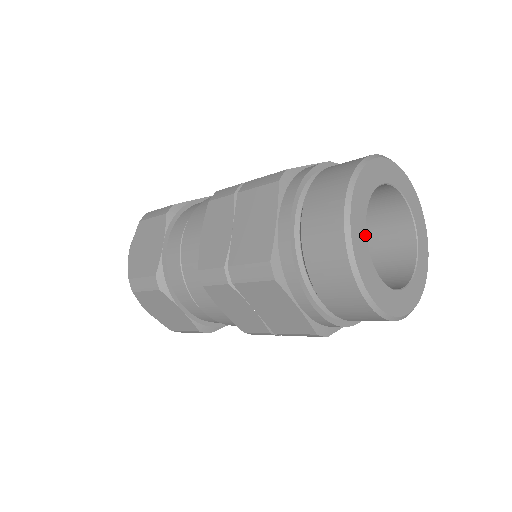
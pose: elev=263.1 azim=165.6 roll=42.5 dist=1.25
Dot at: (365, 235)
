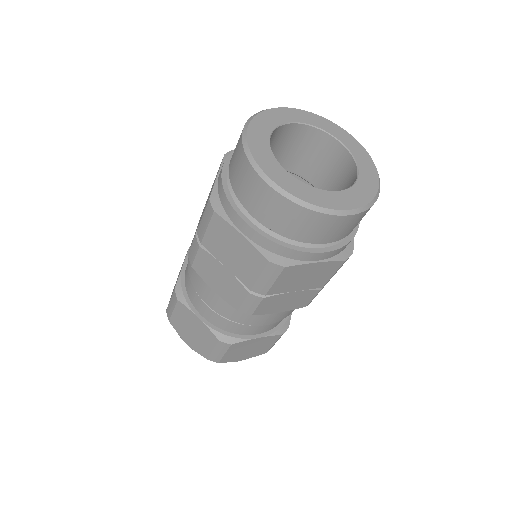
Dot at: (268, 144)
